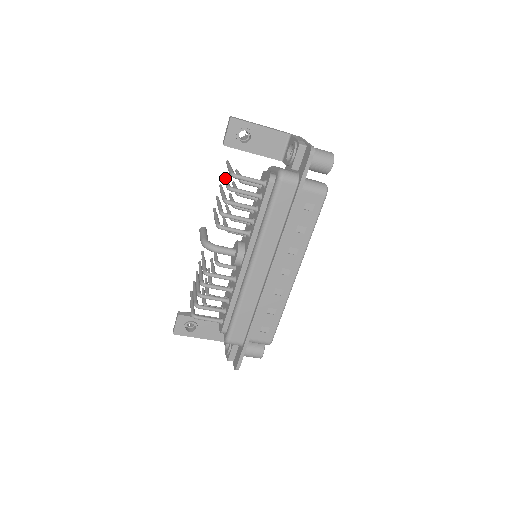
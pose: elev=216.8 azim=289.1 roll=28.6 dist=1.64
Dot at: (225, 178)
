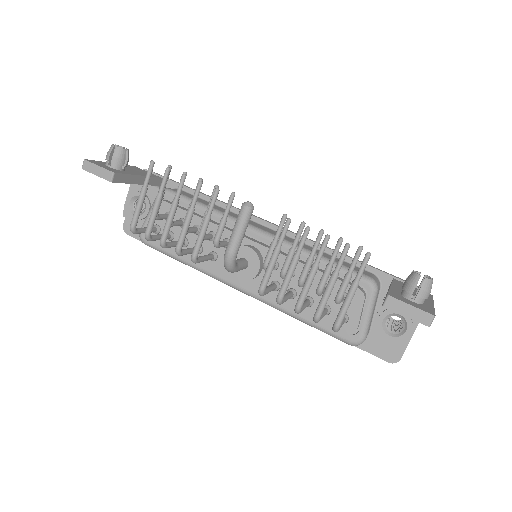
Dot at: occluded
